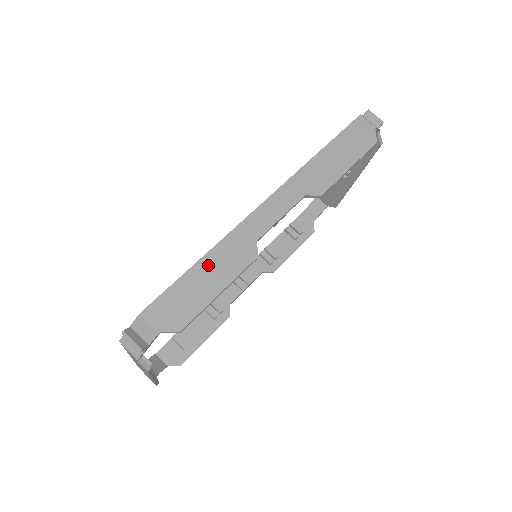
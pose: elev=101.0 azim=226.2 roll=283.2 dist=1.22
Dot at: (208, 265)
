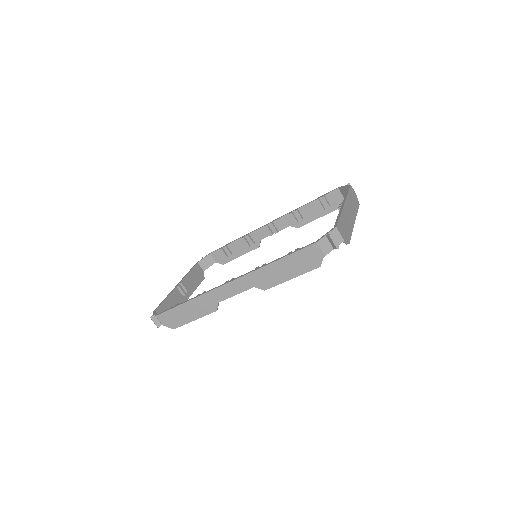
Dot at: (190, 306)
